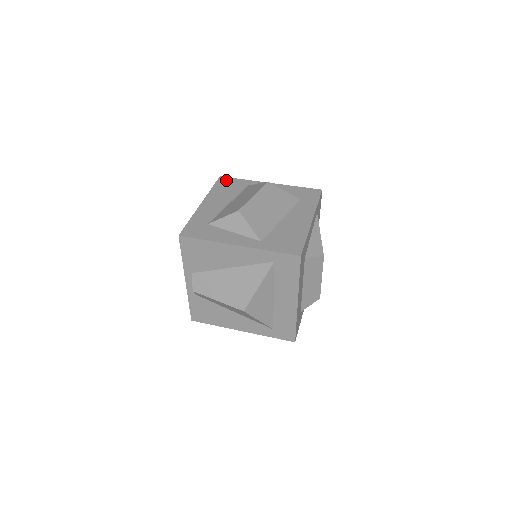
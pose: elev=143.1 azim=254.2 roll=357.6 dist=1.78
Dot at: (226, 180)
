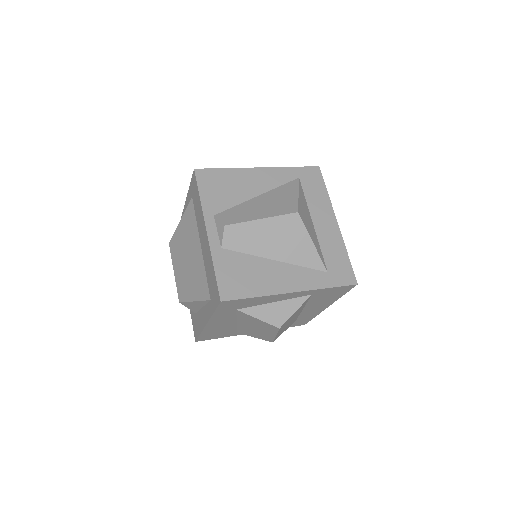
Dot at: occluded
